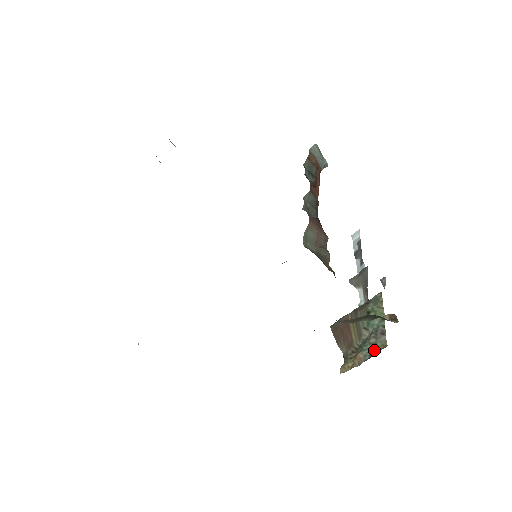
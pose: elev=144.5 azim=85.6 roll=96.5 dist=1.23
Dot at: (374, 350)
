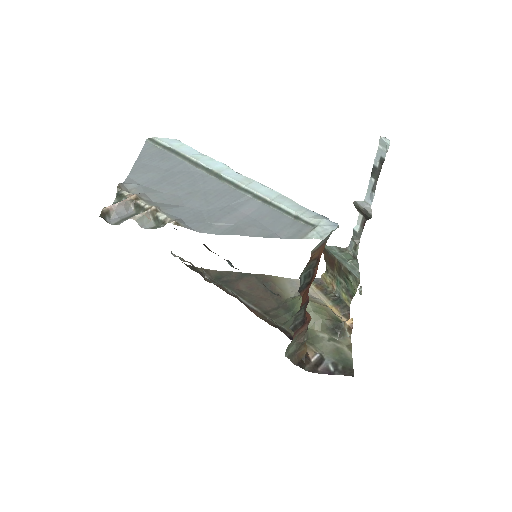
Dot at: (342, 297)
